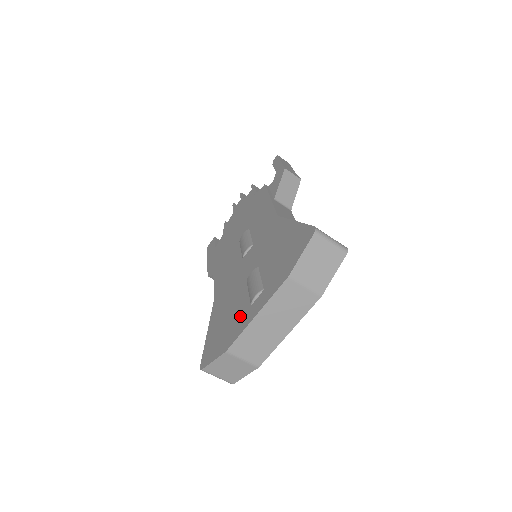
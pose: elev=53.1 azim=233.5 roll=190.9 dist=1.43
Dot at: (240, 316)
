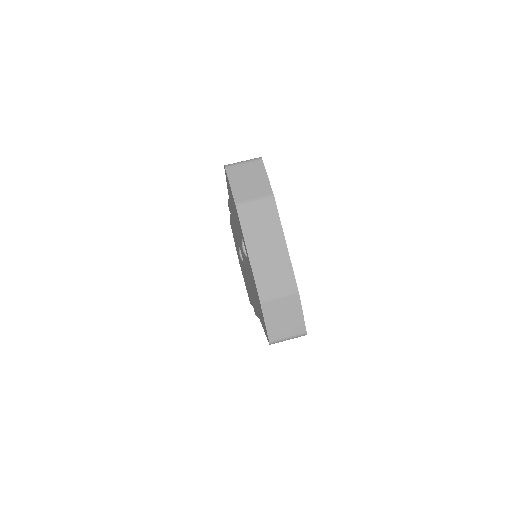
Dot at: (251, 275)
